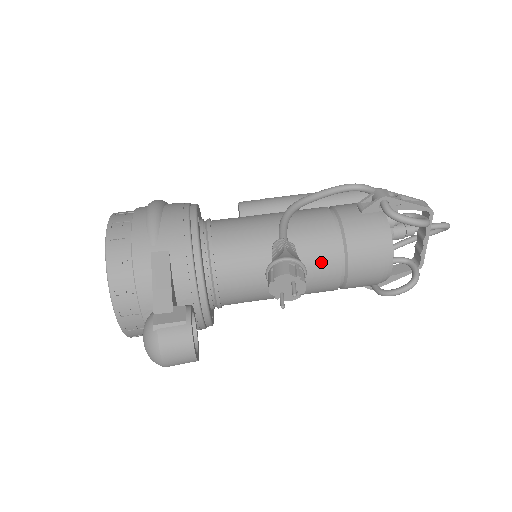
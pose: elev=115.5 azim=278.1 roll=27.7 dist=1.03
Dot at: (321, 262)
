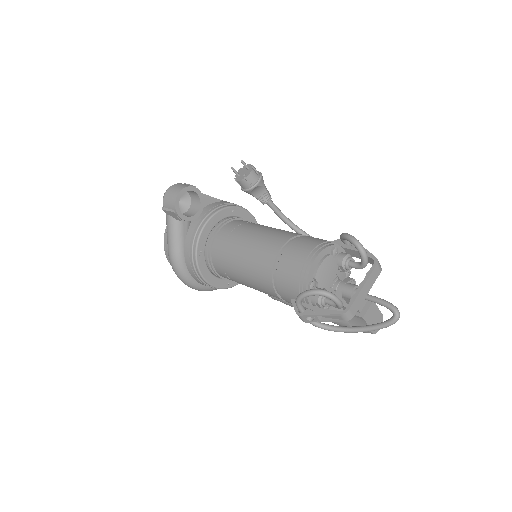
Dot at: (278, 236)
